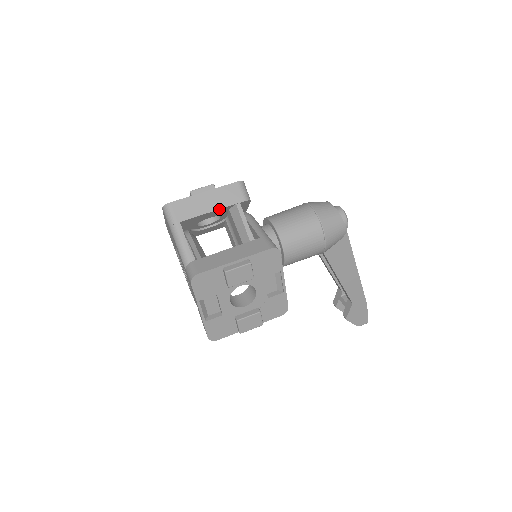
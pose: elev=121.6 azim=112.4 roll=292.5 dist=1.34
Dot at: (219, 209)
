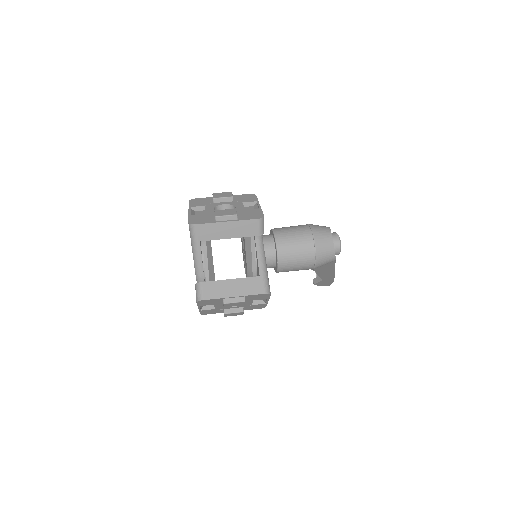
Dot at: (235, 237)
